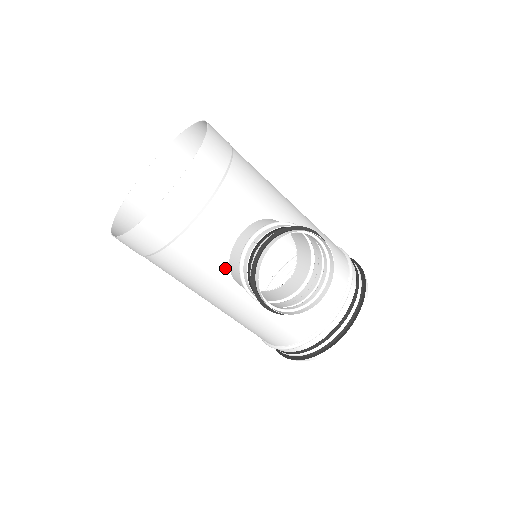
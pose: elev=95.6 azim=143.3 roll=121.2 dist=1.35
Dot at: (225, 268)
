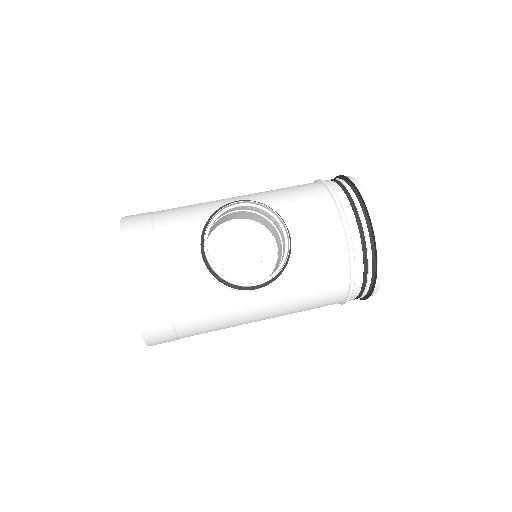
Dot at: (223, 290)
